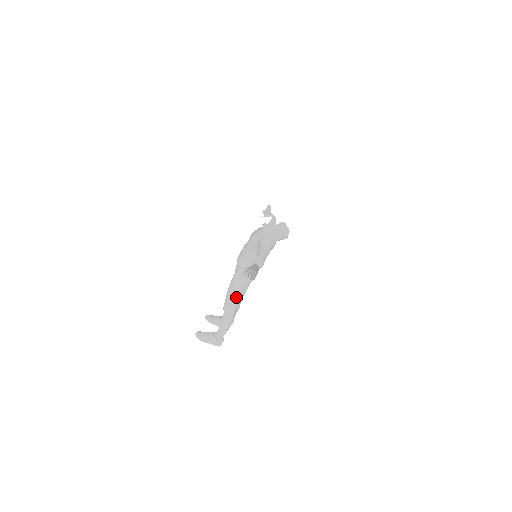
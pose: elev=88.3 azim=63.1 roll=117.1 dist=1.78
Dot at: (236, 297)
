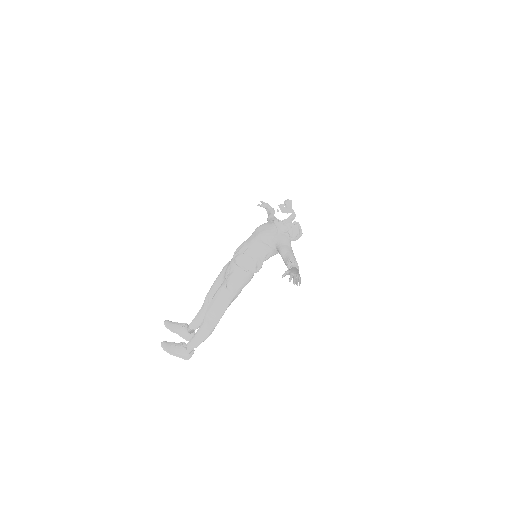
Dot at: (227, 302)
